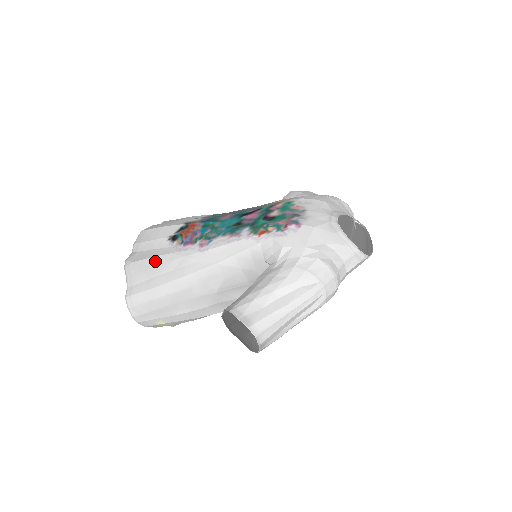
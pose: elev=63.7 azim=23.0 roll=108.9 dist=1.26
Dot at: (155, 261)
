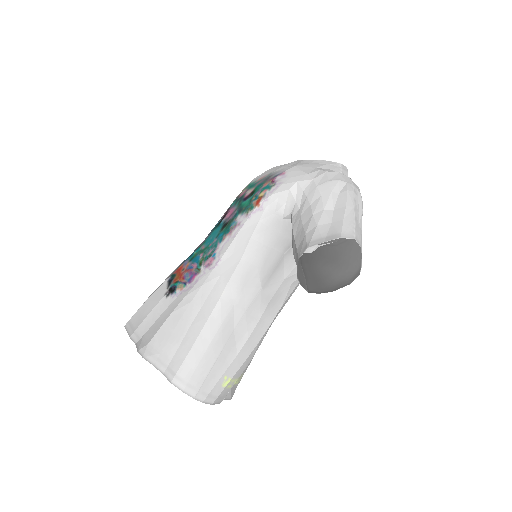
Dot at: (173, 319)
